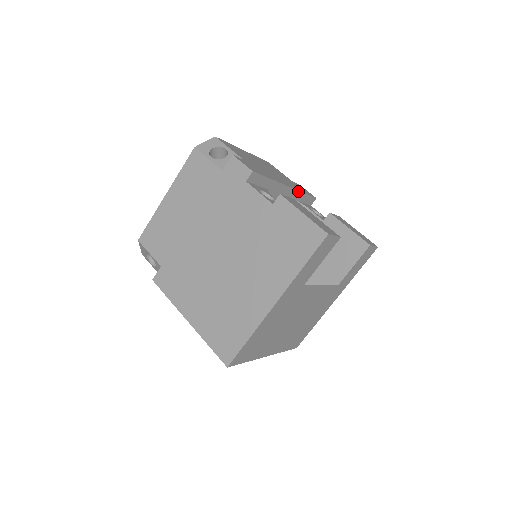
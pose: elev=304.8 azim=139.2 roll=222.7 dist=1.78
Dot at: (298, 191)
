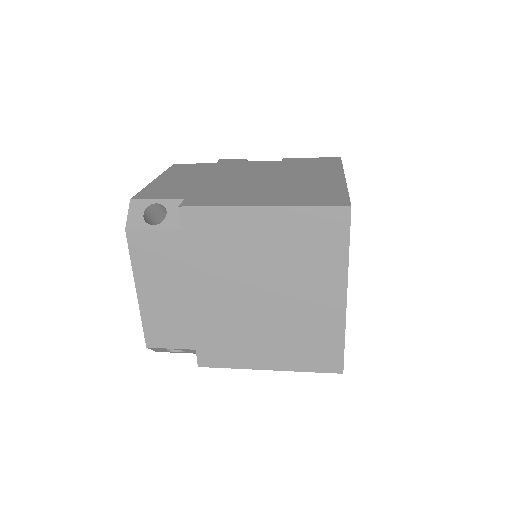
Dot at: occluded
